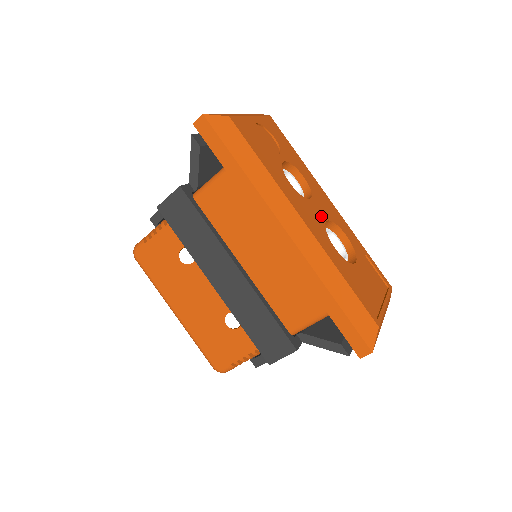
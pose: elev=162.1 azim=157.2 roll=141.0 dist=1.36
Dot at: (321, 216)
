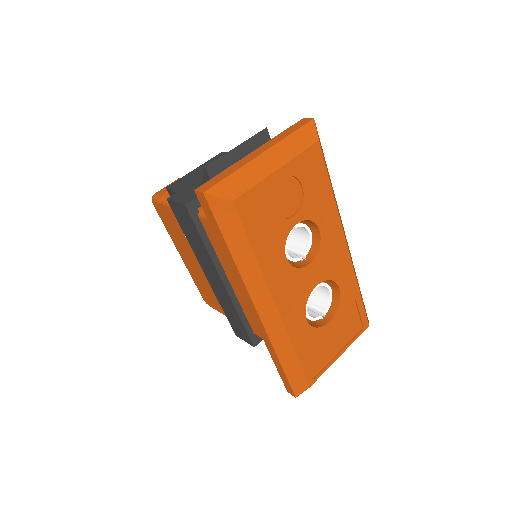
Dot at: (312, 282)
